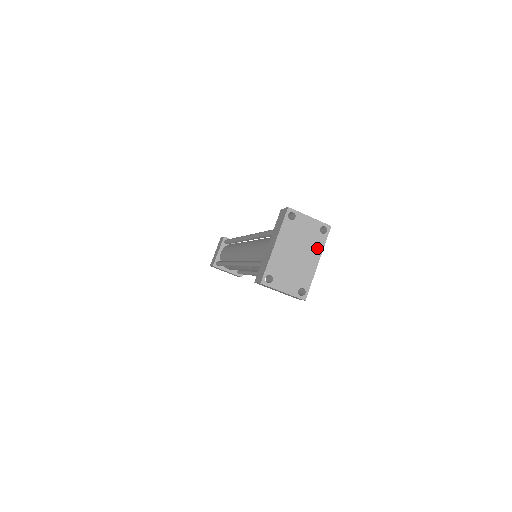
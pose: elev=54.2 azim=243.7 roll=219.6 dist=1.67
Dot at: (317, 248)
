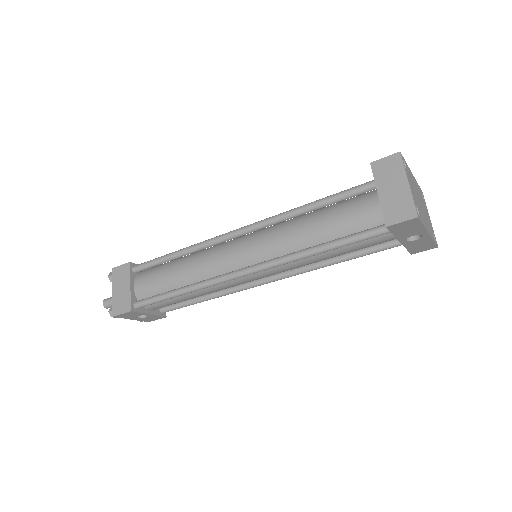
Dot at: (430, 230)
